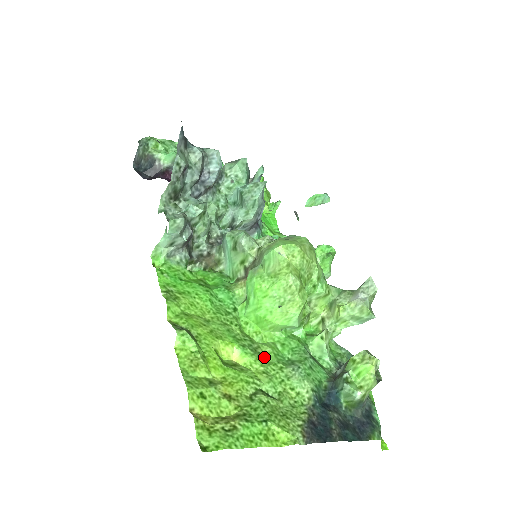
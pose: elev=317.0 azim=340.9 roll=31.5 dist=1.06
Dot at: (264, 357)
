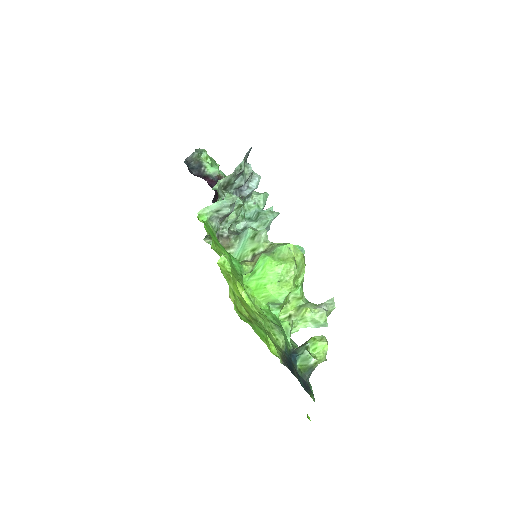
Dot at: (257, 310)
